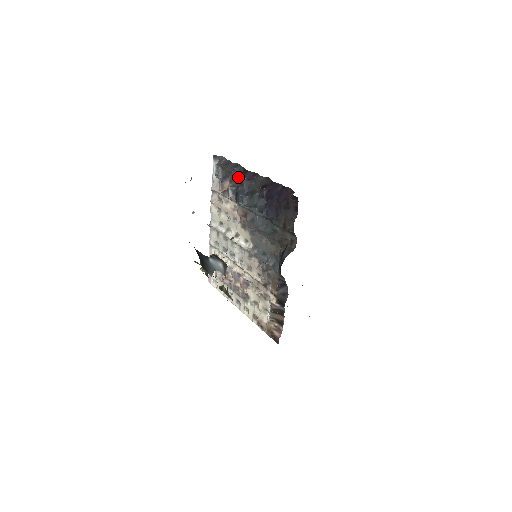
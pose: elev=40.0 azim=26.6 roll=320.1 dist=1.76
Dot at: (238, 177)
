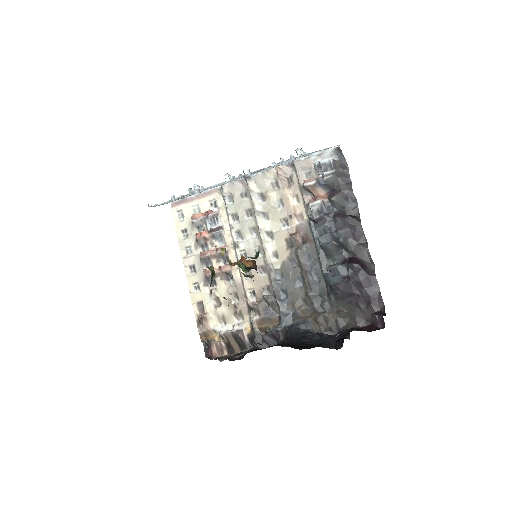
Dot at: (343, 211)
